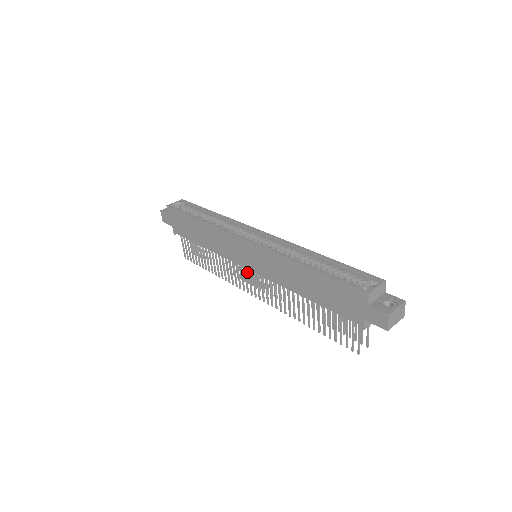
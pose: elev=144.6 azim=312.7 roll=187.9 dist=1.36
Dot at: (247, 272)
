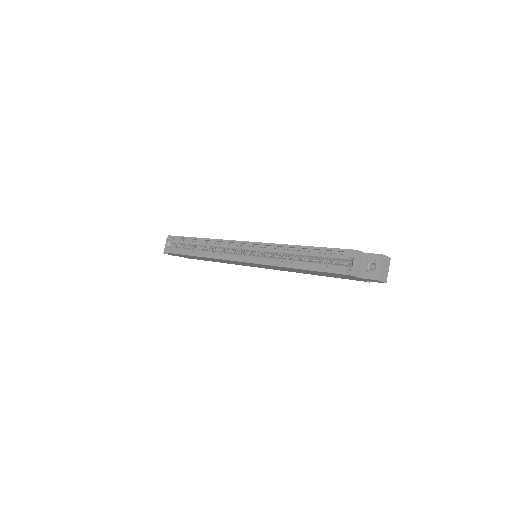
Dot at: occluded
